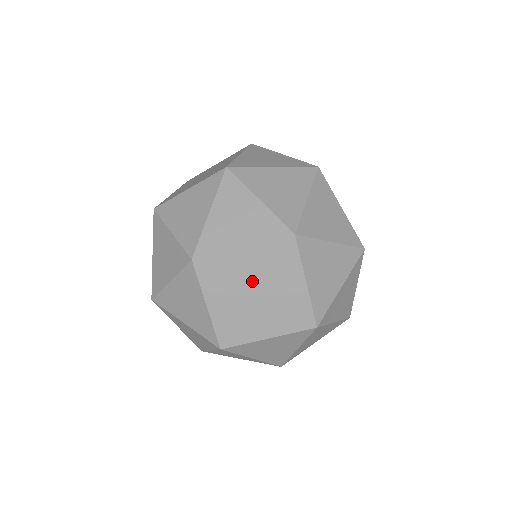
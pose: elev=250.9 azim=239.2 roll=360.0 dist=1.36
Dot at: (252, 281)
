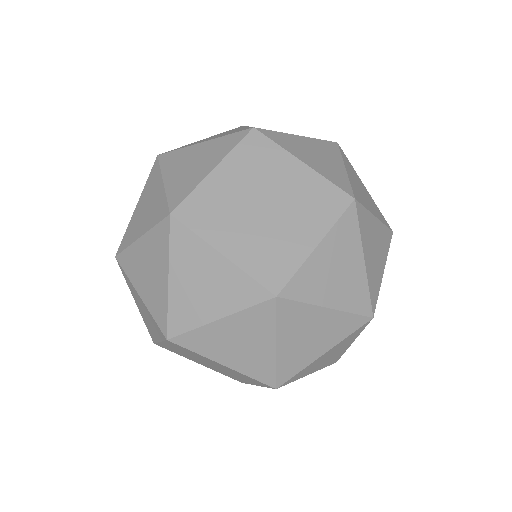
Dot at: (276, 193)
